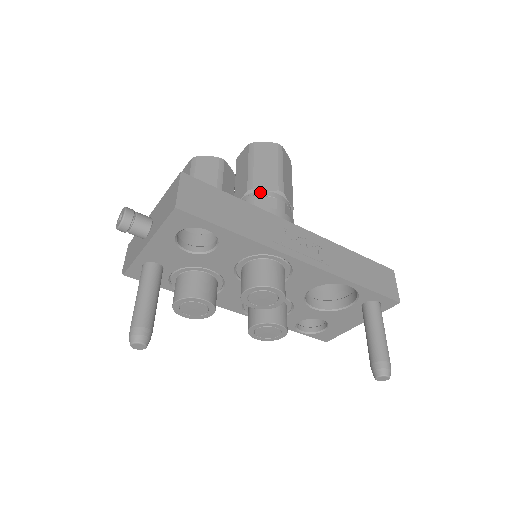
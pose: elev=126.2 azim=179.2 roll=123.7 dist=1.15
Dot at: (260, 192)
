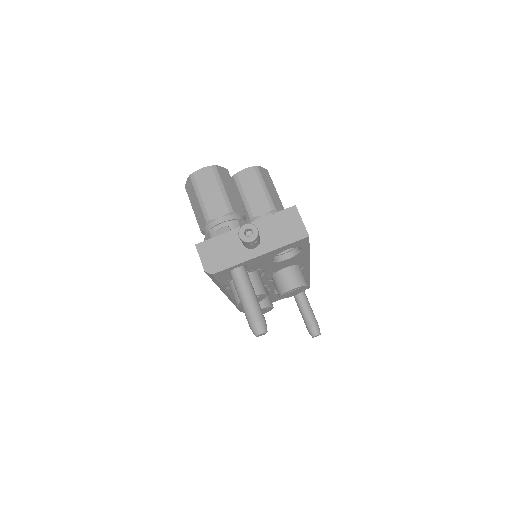
Dot at: occluded
